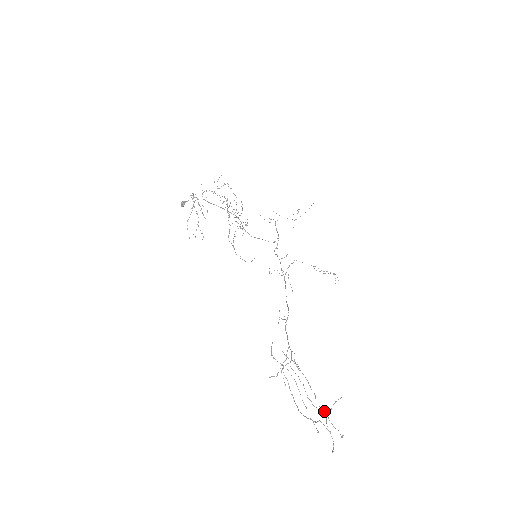
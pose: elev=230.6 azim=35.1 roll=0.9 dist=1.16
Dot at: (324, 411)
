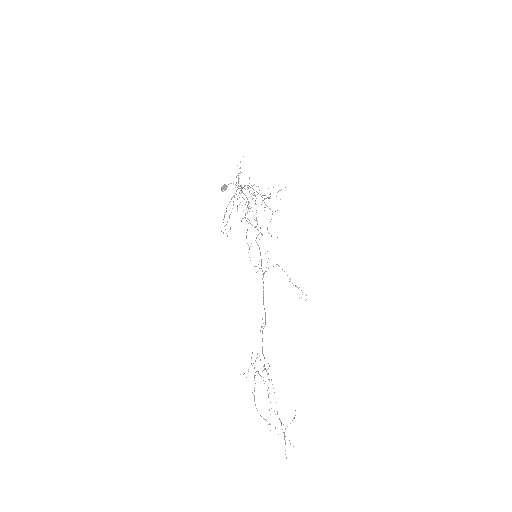
Dot at: occluded
